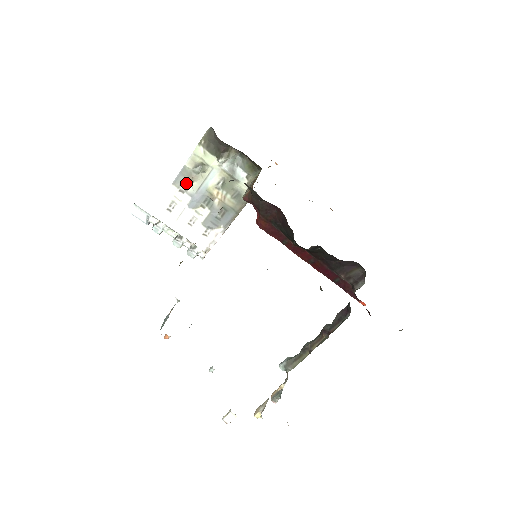
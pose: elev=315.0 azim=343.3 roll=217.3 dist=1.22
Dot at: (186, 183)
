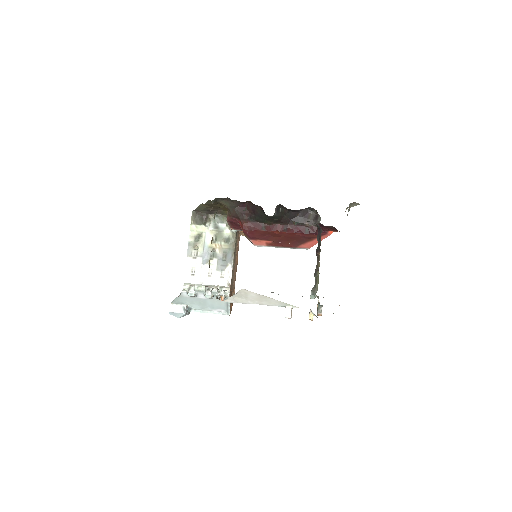
Dot at: (195, 251)
